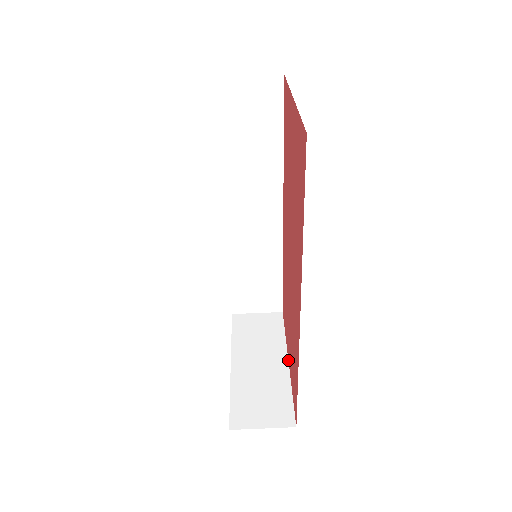
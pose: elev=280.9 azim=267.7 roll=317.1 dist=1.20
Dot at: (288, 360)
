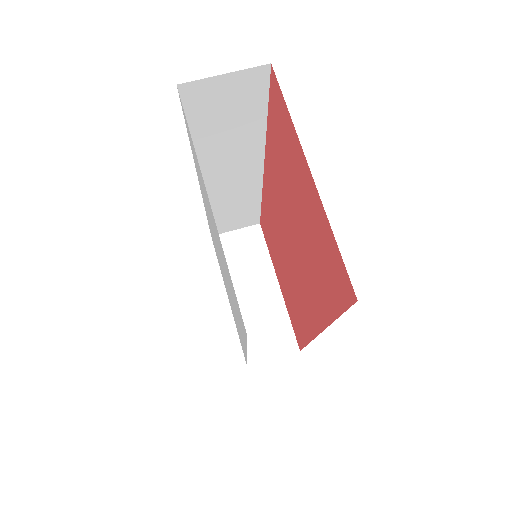
Dot at: (279, 283)
